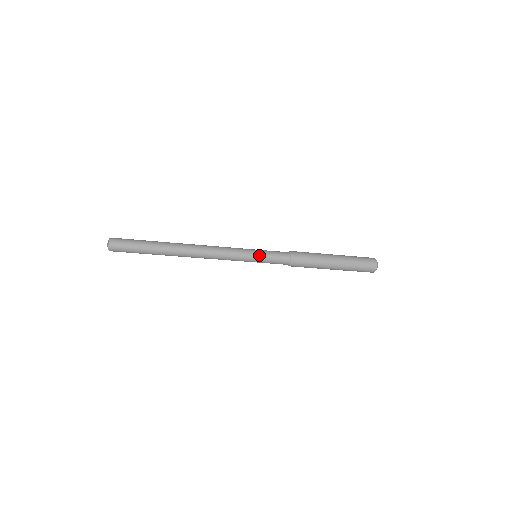
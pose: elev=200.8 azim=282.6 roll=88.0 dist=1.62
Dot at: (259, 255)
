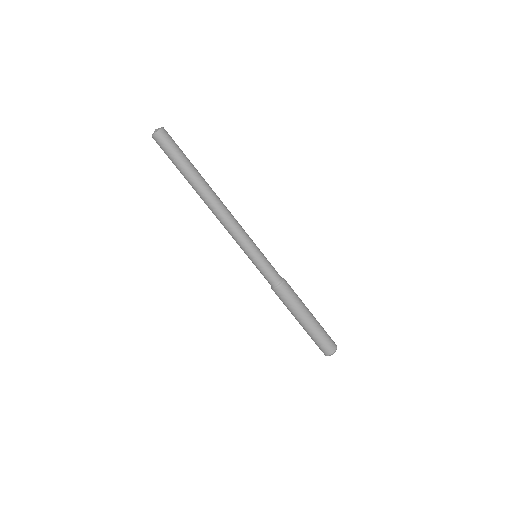
Dot at: (262, 253)
